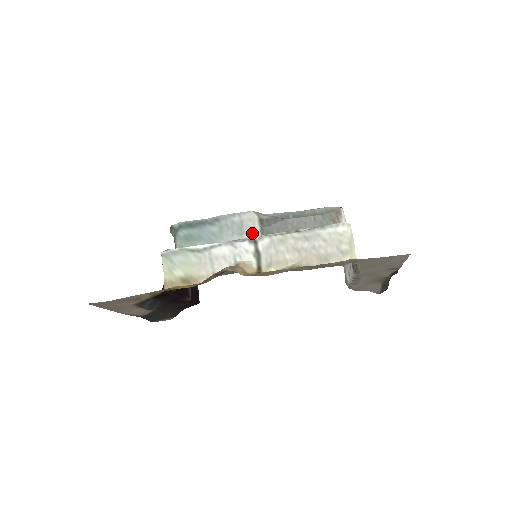
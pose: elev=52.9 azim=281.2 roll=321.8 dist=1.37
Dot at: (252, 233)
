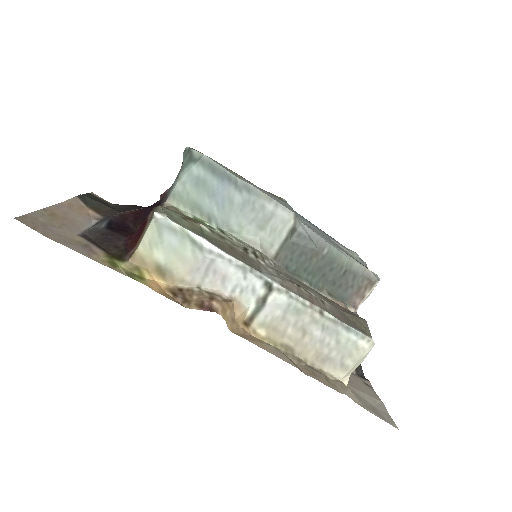
Dot at: (273, 236)
